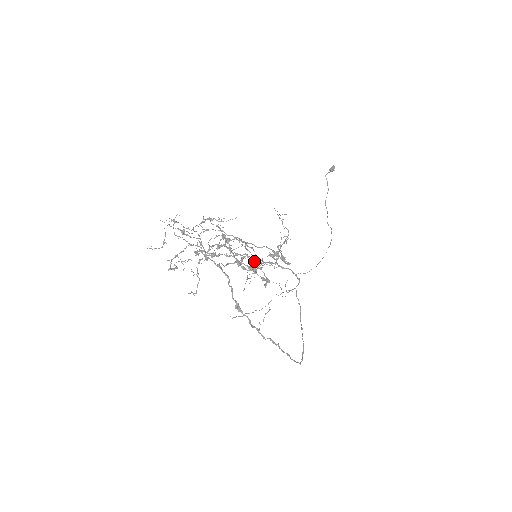
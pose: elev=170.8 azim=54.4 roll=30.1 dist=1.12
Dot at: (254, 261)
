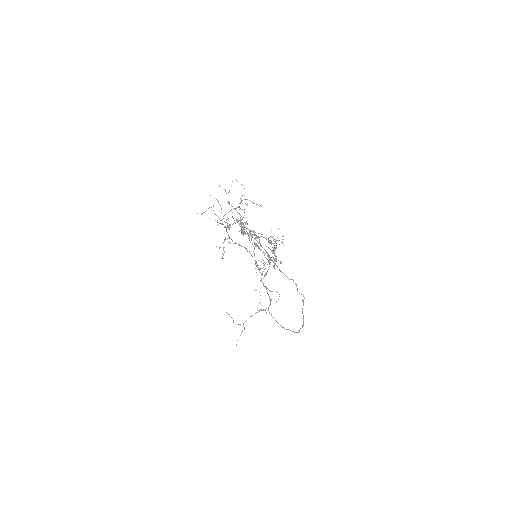
Dot at: occluded
